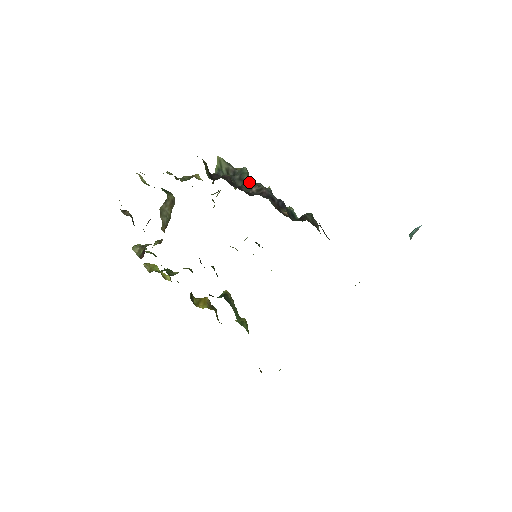
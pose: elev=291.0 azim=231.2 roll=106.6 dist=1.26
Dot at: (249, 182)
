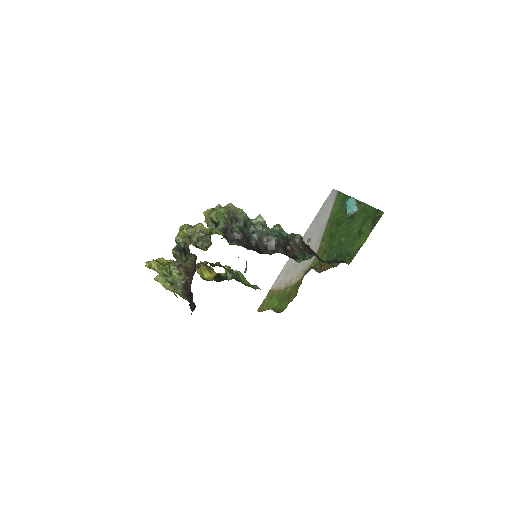
Dot at: (250, 224)
